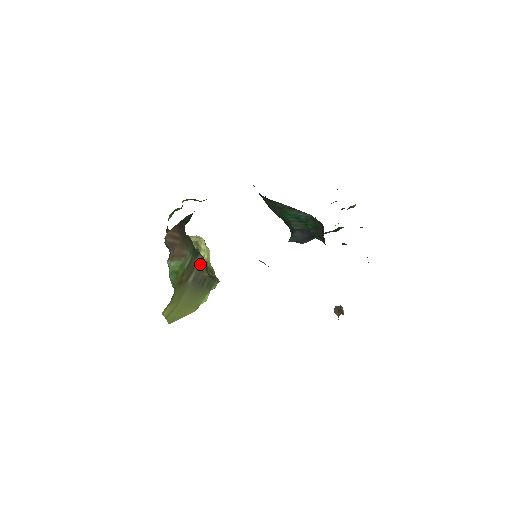
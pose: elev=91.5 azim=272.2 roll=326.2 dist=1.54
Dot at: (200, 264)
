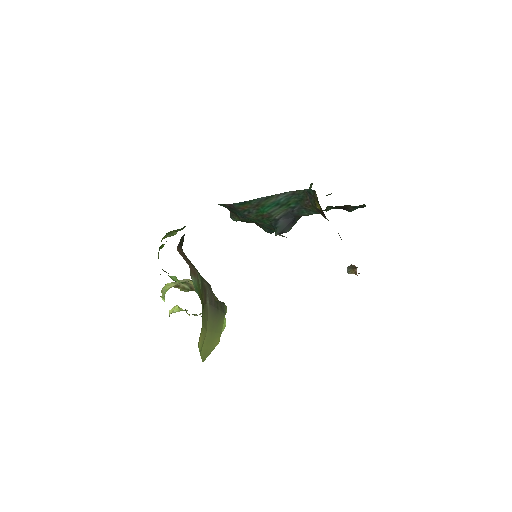
Dot at: (208, 287)
